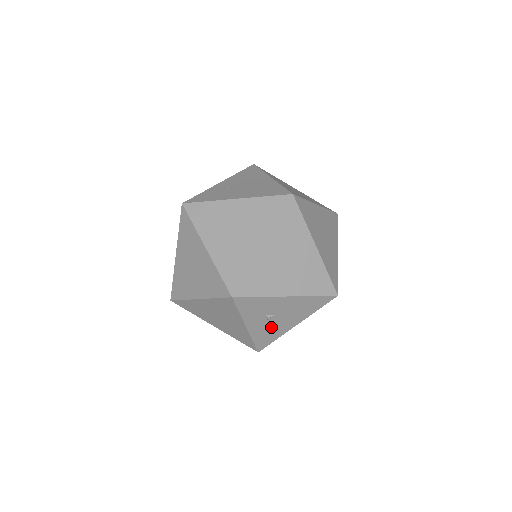
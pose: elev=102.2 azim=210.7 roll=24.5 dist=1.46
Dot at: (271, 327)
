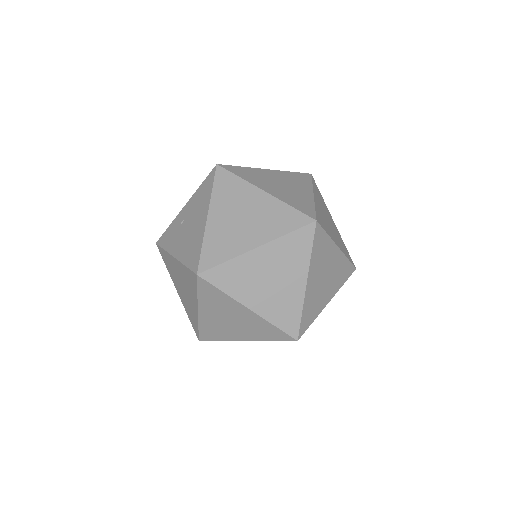
Dot at: occluded
